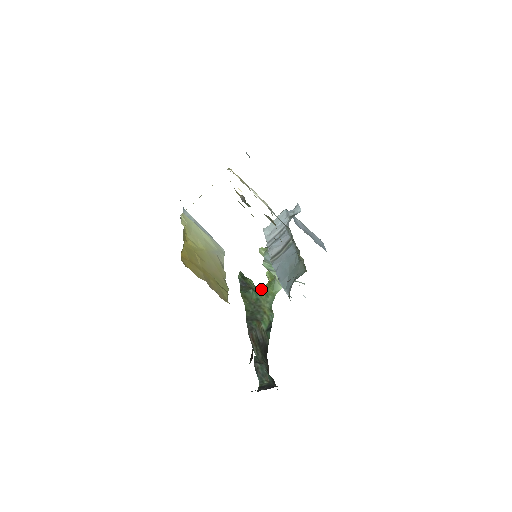
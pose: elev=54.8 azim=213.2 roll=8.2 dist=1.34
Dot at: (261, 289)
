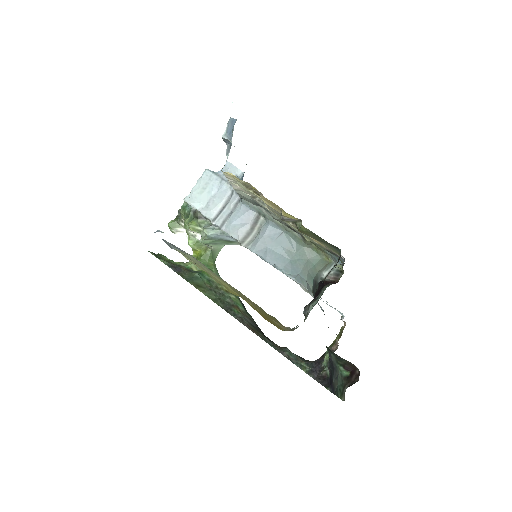
Dot at: occluded
